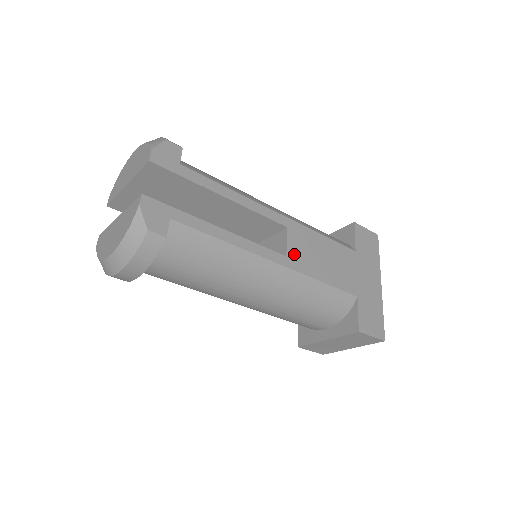
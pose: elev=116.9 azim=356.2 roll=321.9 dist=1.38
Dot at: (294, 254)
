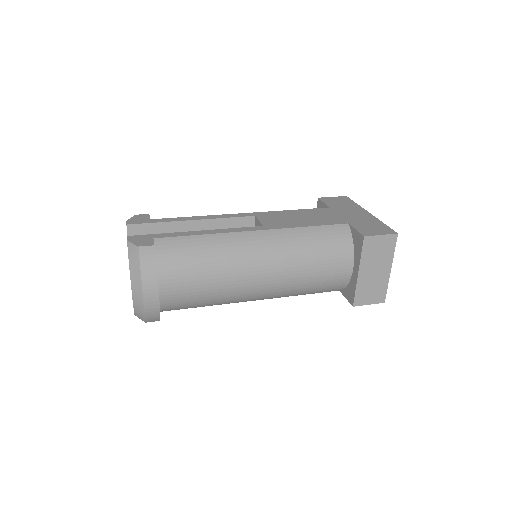
Dot at: (270, 223)
